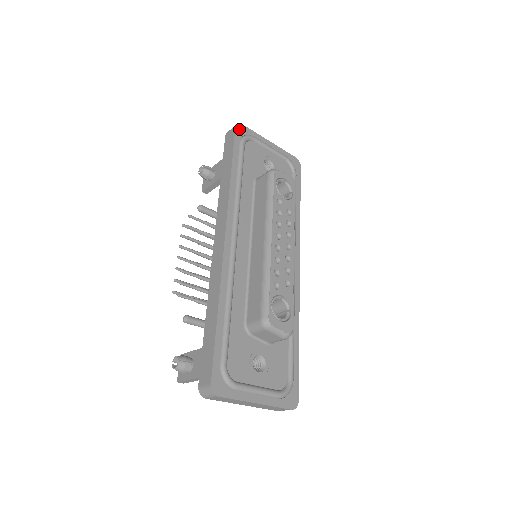
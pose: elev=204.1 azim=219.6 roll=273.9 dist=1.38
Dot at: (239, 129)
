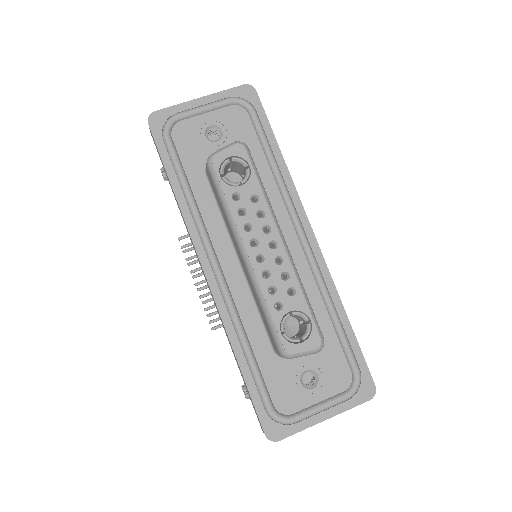
Dot at: (154, 122)
